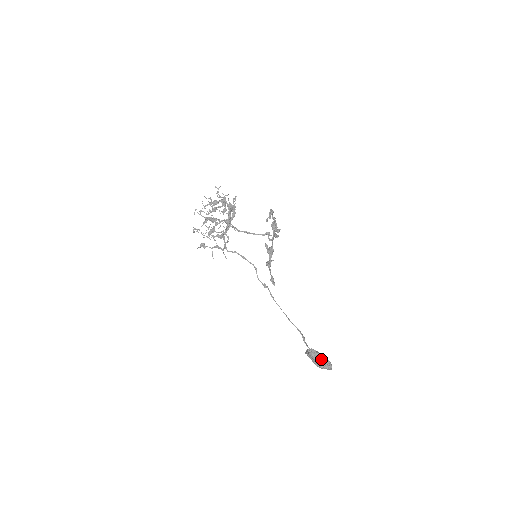
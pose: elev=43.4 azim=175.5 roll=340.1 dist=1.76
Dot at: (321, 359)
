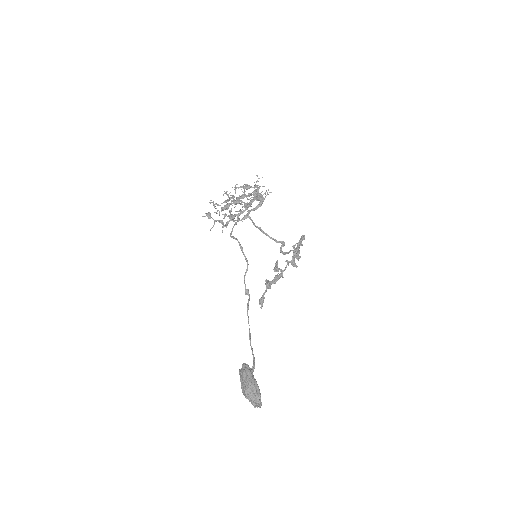
Dot at: (250, 381)
